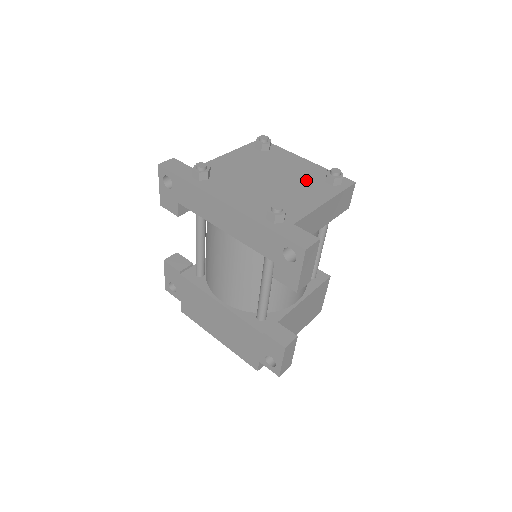
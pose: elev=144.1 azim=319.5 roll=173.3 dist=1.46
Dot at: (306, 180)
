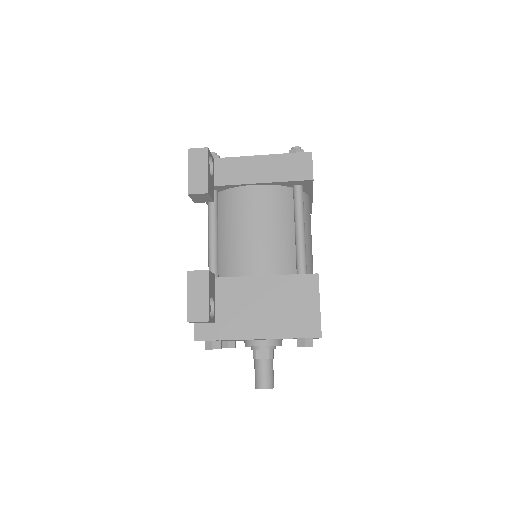
Dot at: occluded
